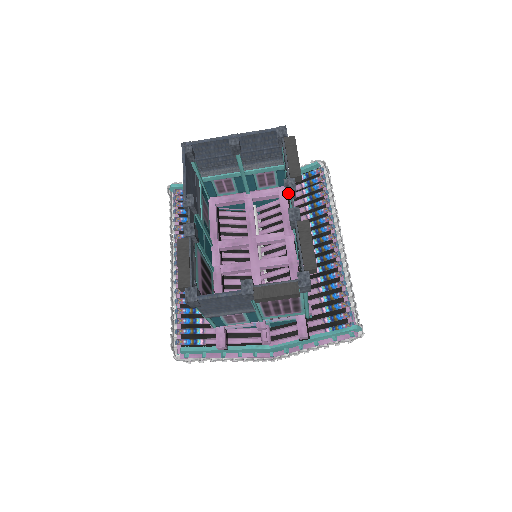
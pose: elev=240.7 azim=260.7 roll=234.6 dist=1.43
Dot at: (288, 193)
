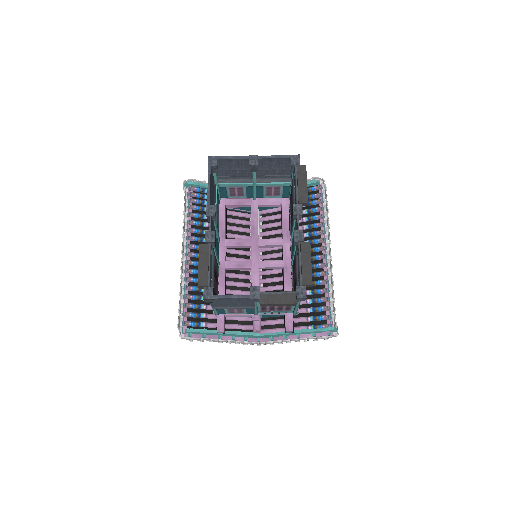
Dot at: (295, 216)
